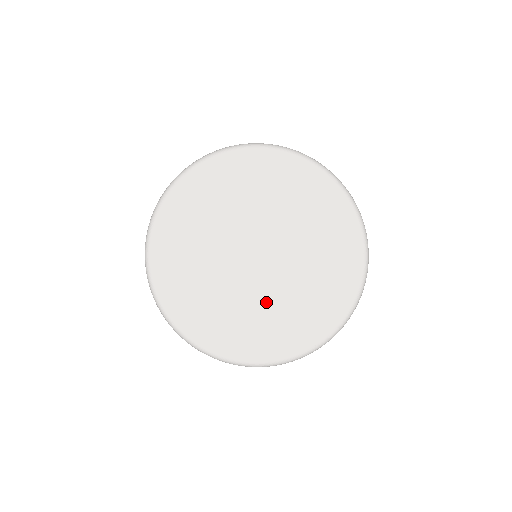
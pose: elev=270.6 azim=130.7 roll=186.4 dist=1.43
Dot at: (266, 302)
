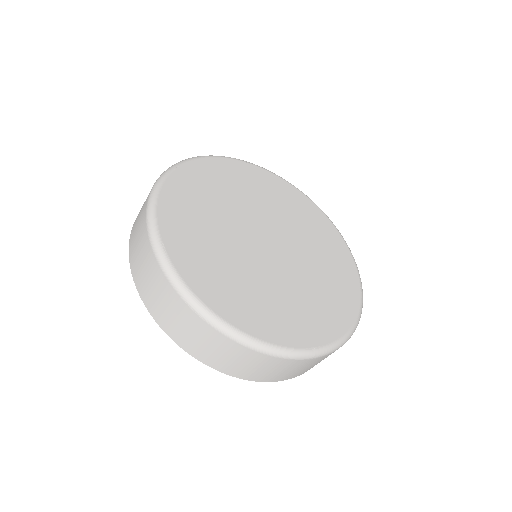
Dot at: (274, 282)
